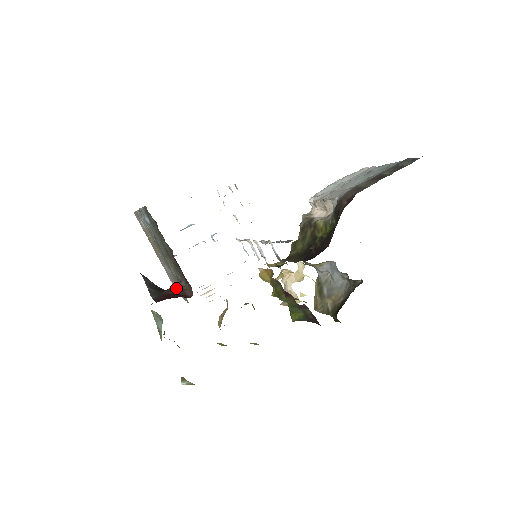
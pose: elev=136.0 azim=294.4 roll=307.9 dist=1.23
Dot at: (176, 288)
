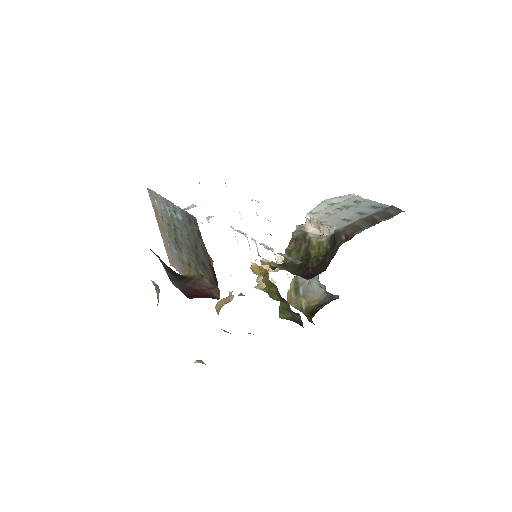
Dot at: (201, 284)
